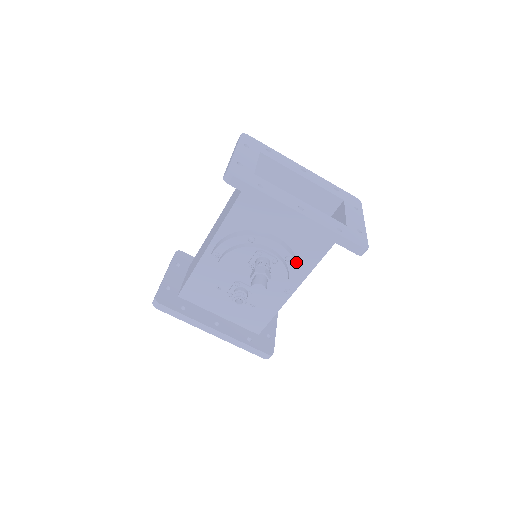
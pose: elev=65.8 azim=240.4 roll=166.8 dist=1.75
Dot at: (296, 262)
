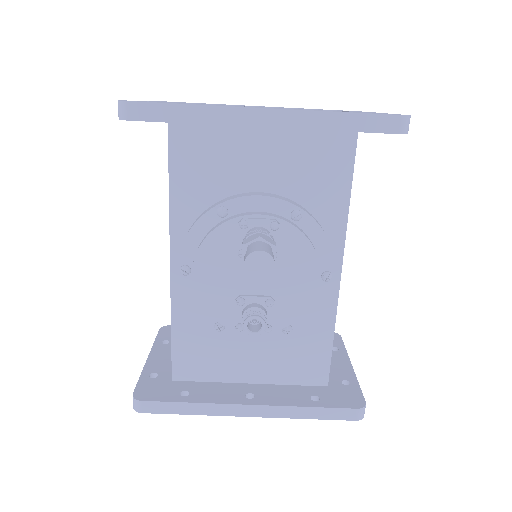
Dot at: (313, 218)
